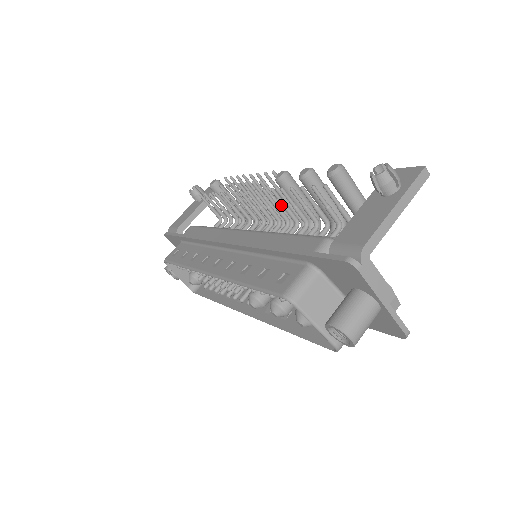
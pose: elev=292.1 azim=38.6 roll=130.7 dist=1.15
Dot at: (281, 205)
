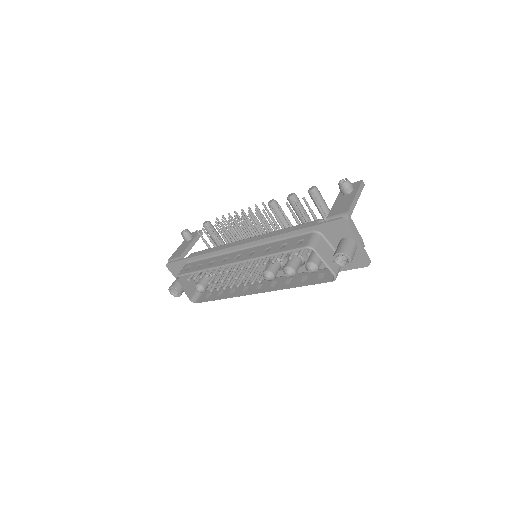
Dot at: occluded
